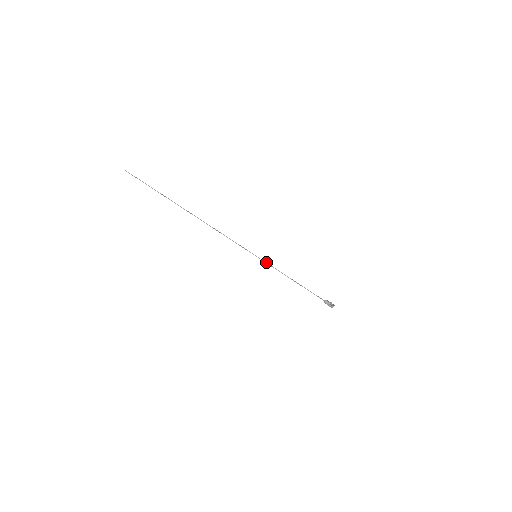
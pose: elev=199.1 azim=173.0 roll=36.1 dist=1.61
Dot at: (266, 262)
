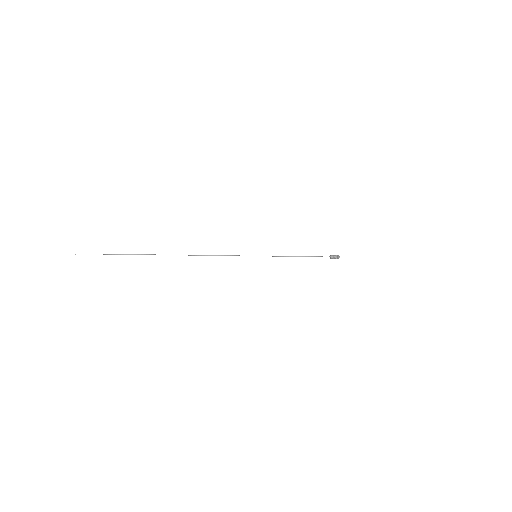
Dot at: occluded
